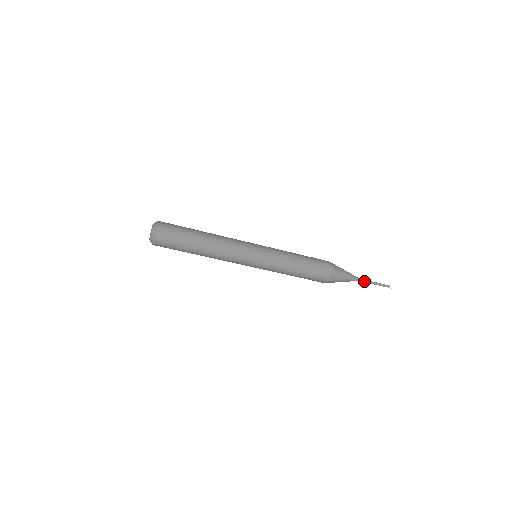
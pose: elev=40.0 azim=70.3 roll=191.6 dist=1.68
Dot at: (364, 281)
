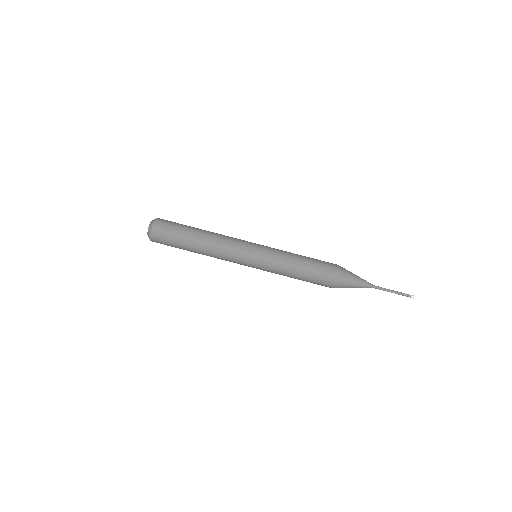
Dot at: (380, 288)
